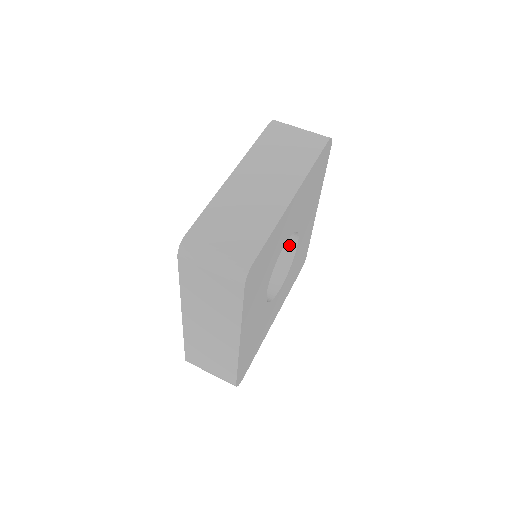
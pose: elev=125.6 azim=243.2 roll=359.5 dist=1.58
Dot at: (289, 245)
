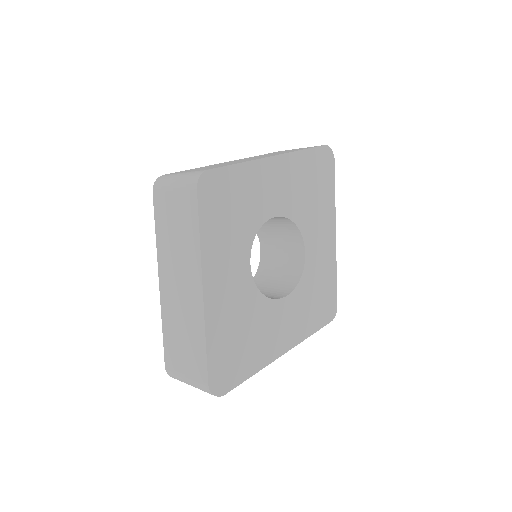
Dot at: (298, 258)
